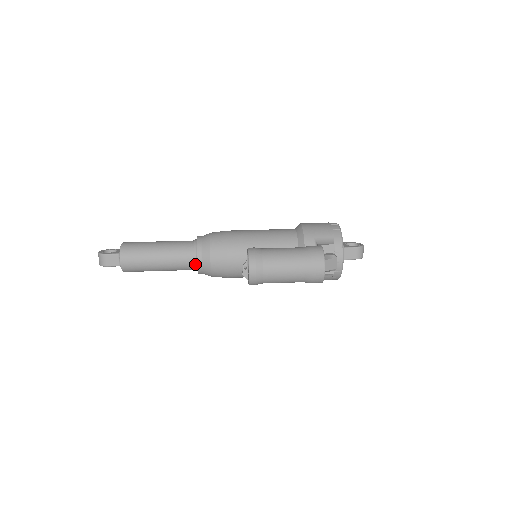
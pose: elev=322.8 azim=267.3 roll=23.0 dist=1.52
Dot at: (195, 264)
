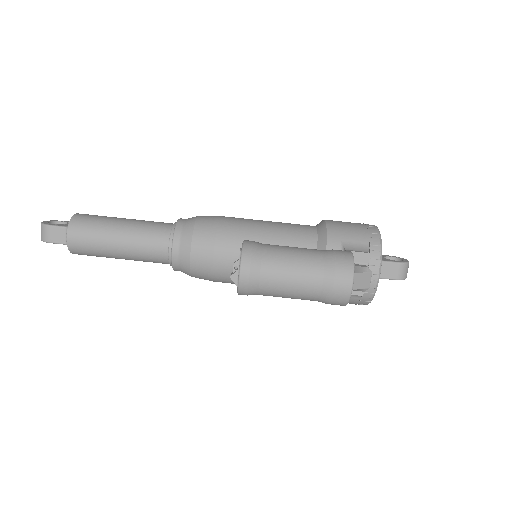
Dot at: (169, 255)
